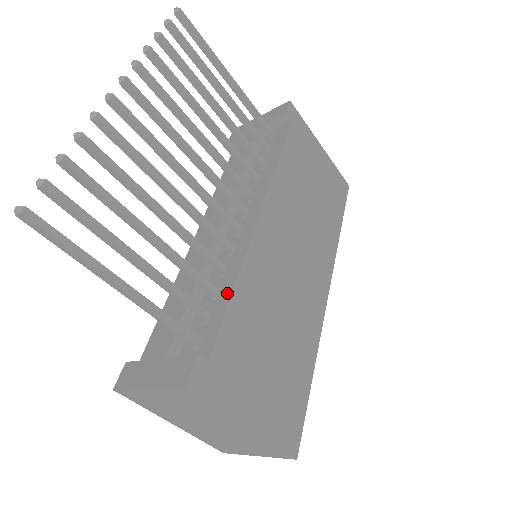
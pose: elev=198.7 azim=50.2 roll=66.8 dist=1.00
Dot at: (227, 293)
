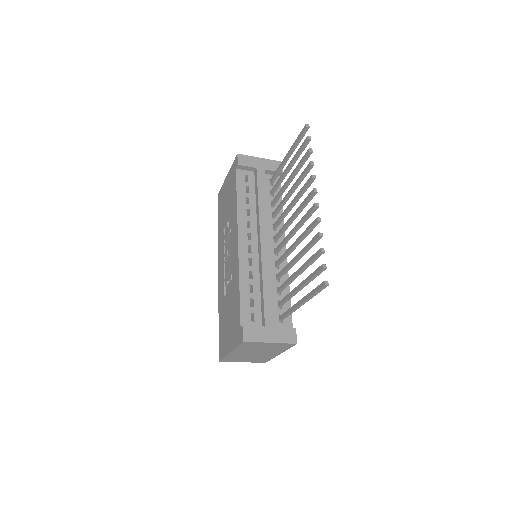
Dot at: (287, 293)
